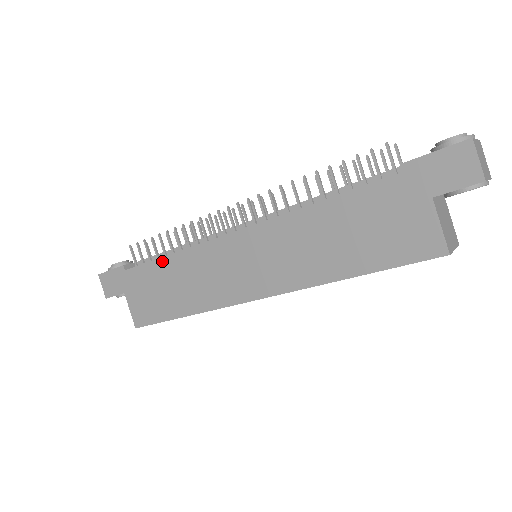
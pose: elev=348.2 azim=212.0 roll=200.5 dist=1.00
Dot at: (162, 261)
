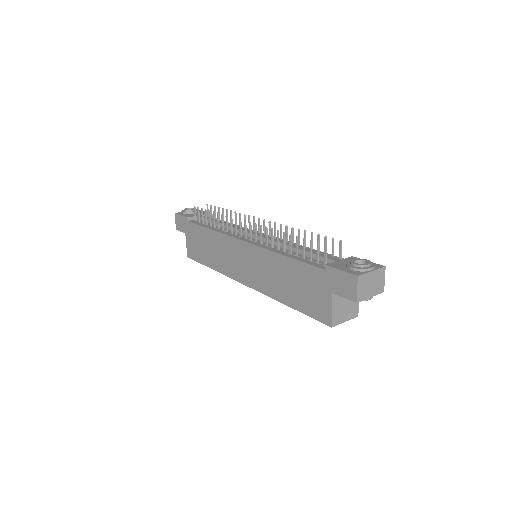
Dot at: (206, 230)
